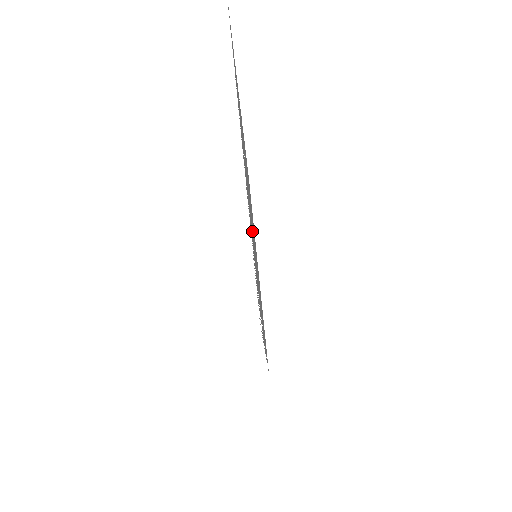
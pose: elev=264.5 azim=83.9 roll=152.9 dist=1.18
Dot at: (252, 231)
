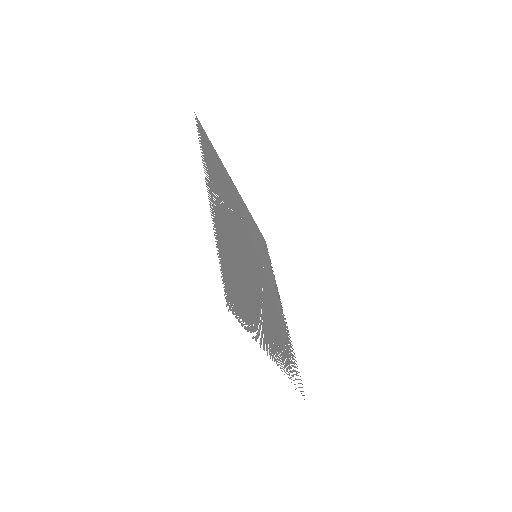
Dot at: (269, 308)
